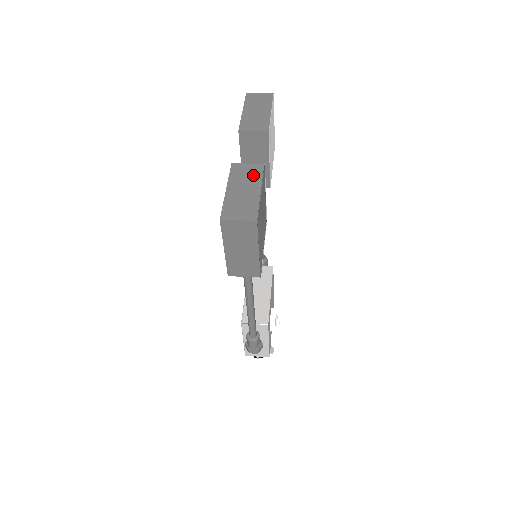
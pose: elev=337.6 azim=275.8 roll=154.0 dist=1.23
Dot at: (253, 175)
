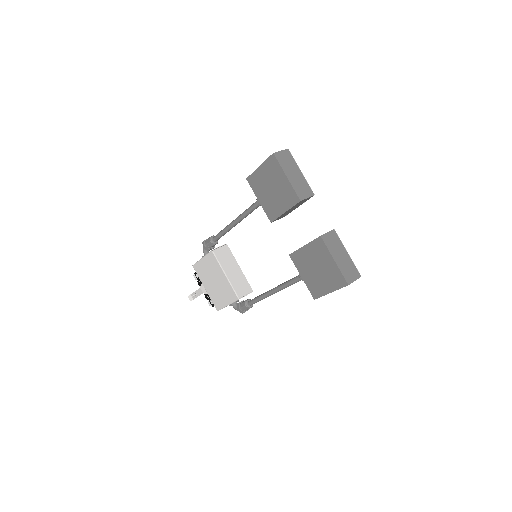
Dot at: (336, 242)
